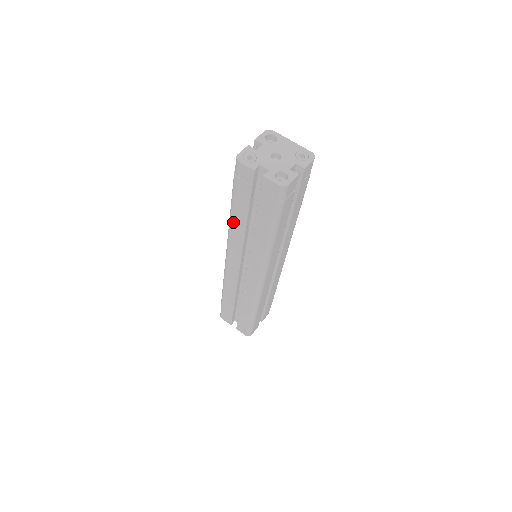
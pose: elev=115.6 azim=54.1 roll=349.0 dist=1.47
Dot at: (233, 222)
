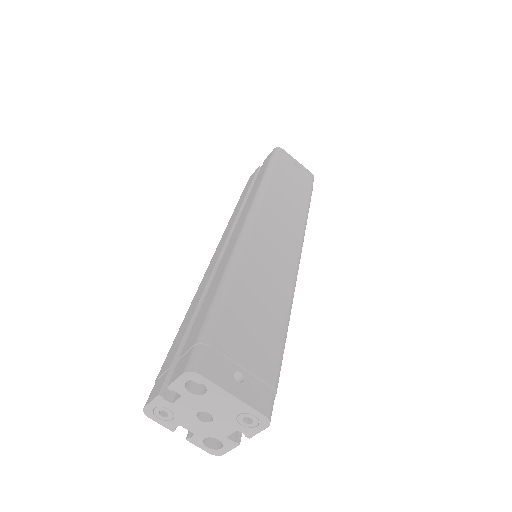
Dot at: occluded
